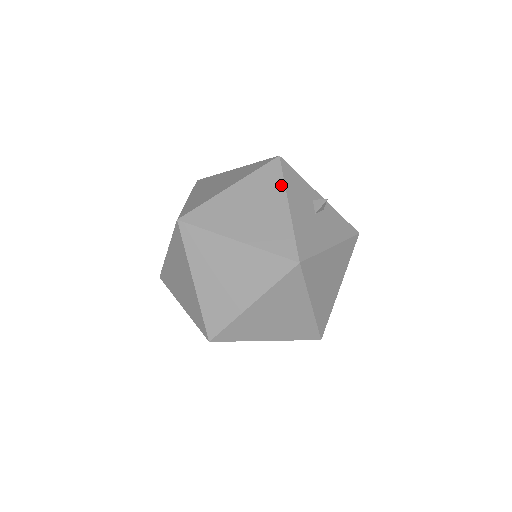
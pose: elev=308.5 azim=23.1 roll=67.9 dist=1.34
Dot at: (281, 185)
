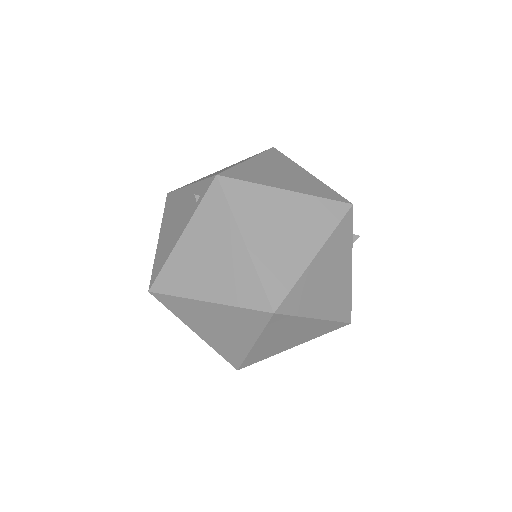
Dot at: (350, 244)
